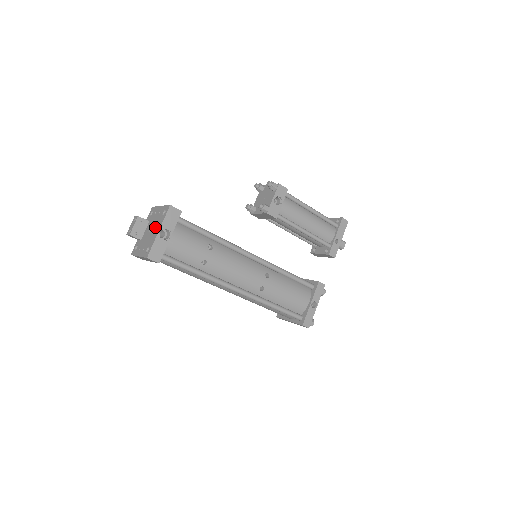
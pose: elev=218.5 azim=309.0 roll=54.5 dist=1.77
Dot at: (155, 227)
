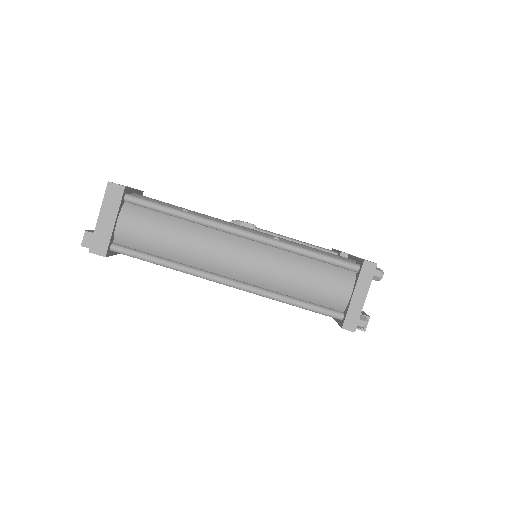
Dot at: occluded
